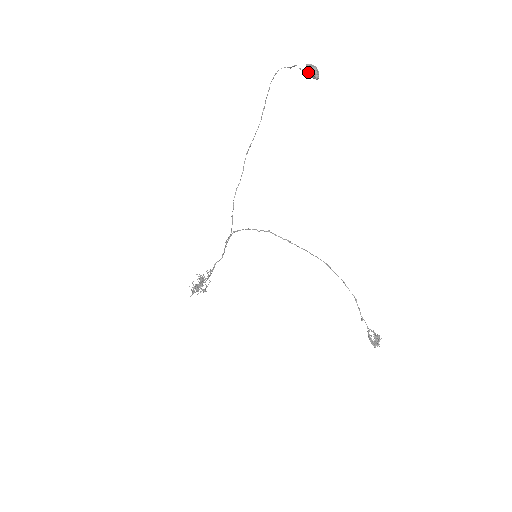
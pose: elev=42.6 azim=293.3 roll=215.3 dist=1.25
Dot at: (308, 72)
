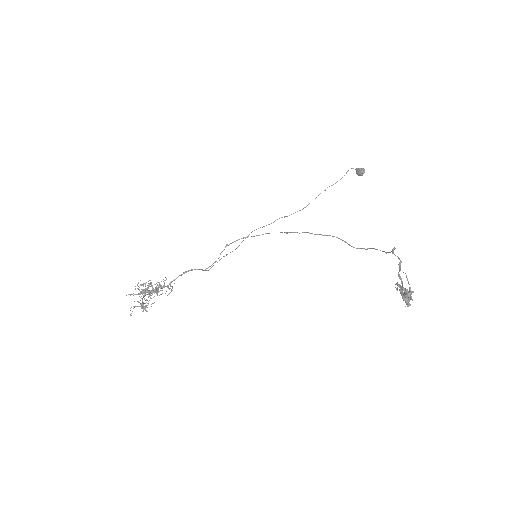
Dot at: (358, 168)
